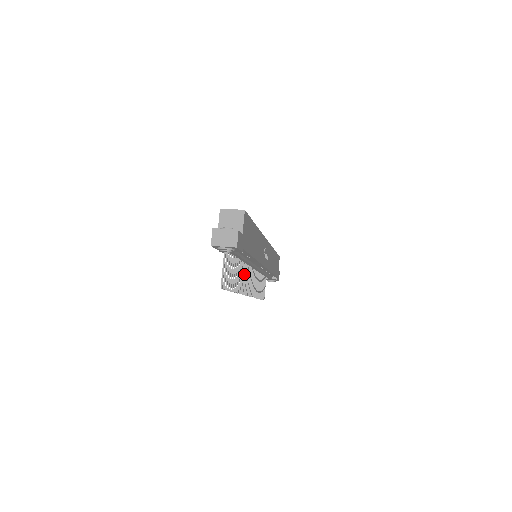
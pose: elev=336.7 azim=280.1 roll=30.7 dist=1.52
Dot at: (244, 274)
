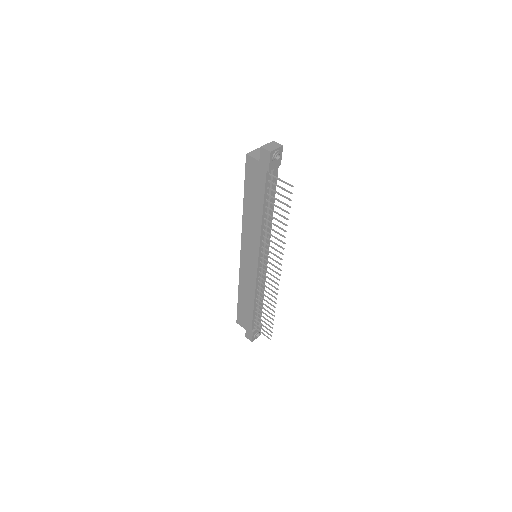
Dot at: (270, 246)
